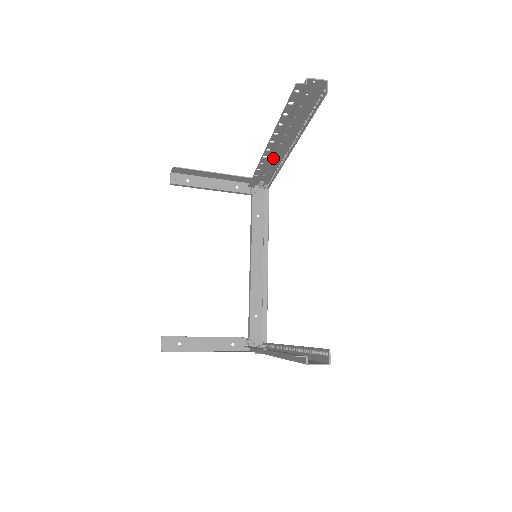
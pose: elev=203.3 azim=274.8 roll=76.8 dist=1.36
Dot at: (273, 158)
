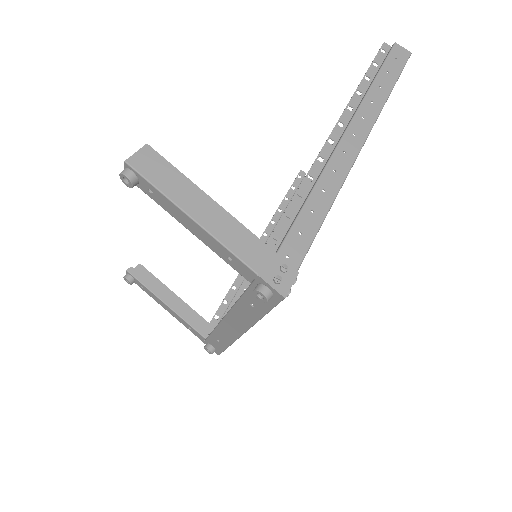
Dot at: occluded
